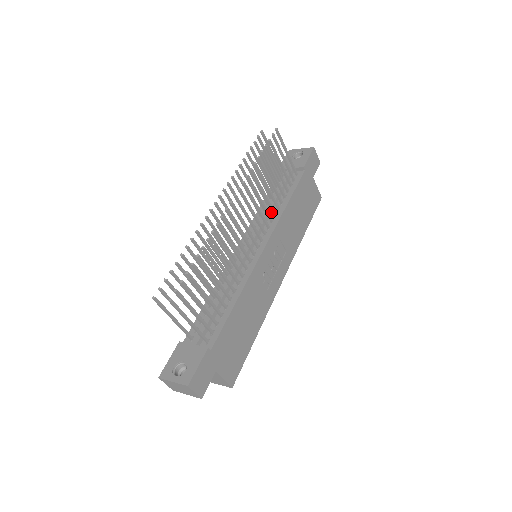
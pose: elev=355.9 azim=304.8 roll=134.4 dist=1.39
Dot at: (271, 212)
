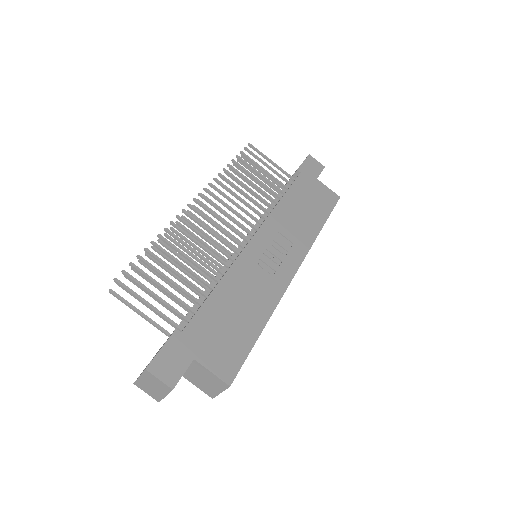
Dot at: (267, 215)
